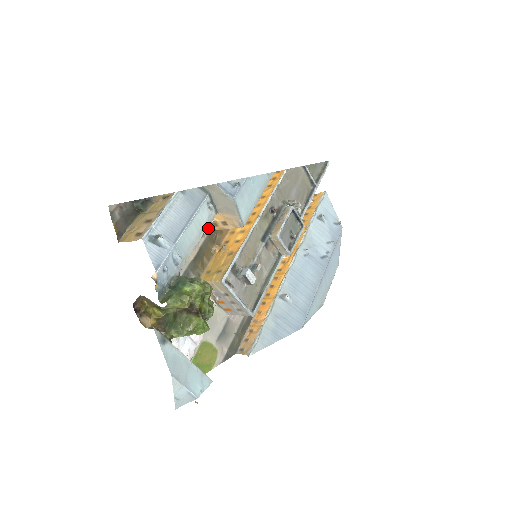
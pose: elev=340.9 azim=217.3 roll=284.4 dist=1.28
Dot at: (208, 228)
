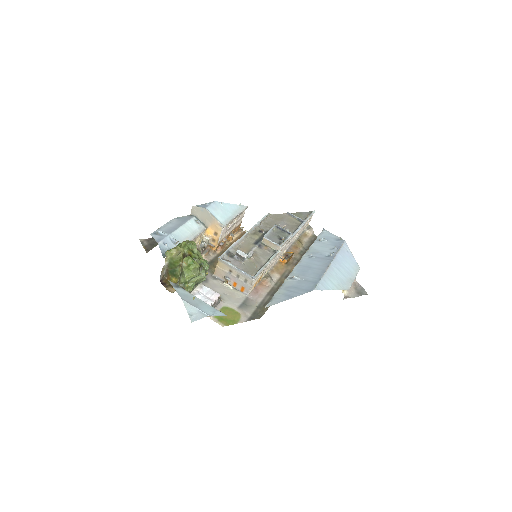
Dot at: (211, 246)
